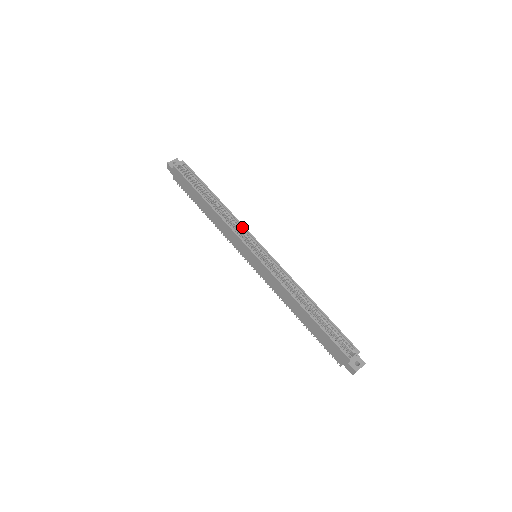
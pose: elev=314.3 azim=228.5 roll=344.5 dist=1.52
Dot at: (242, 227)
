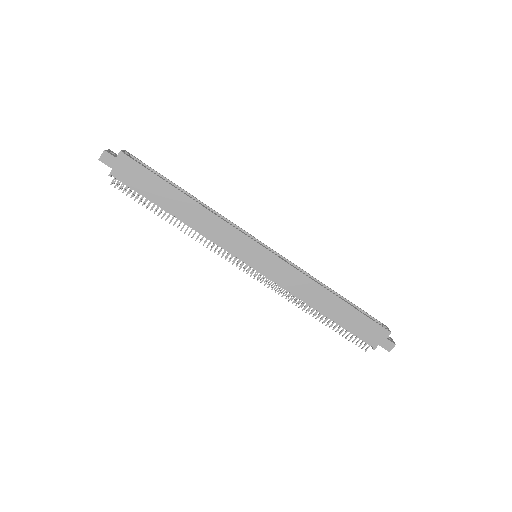
Dot at: (232, 225)
